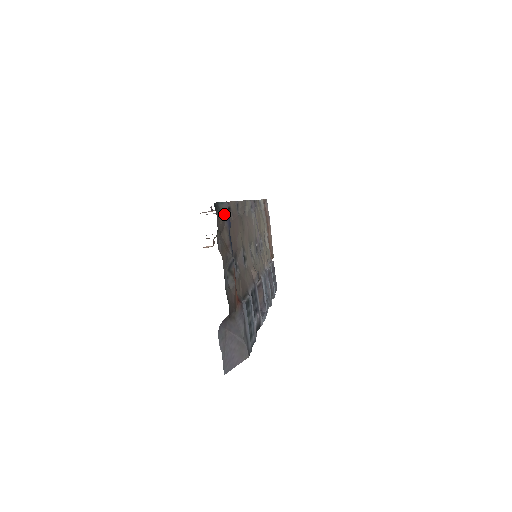
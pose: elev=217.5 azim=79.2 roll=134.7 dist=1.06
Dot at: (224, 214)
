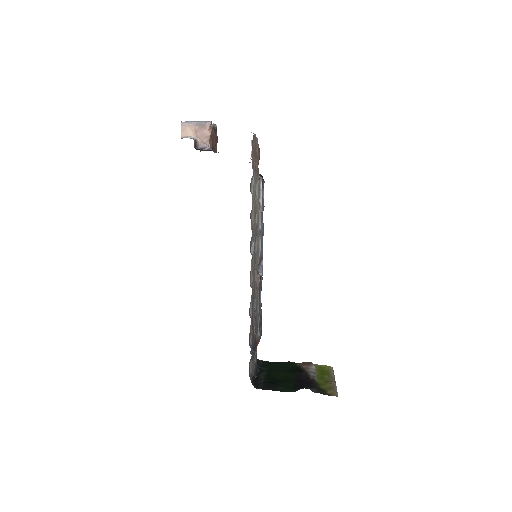
Dot at: (251, 360)
